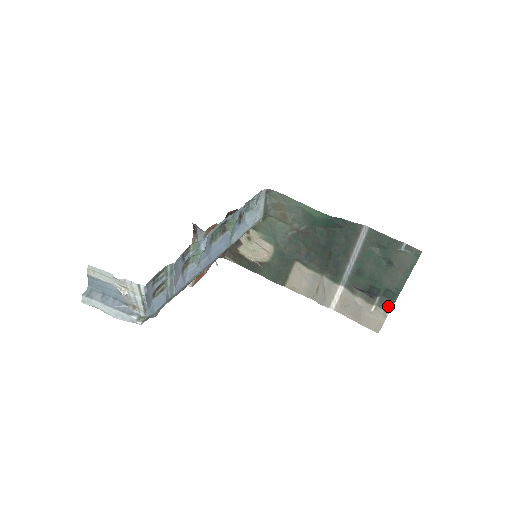
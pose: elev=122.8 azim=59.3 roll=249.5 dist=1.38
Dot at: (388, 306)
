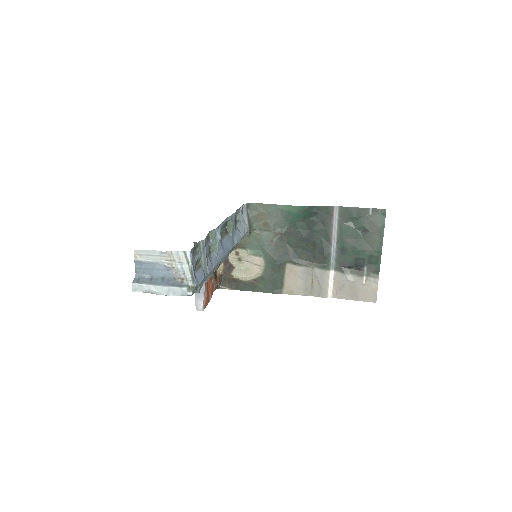
Dot at: (376, 272)
